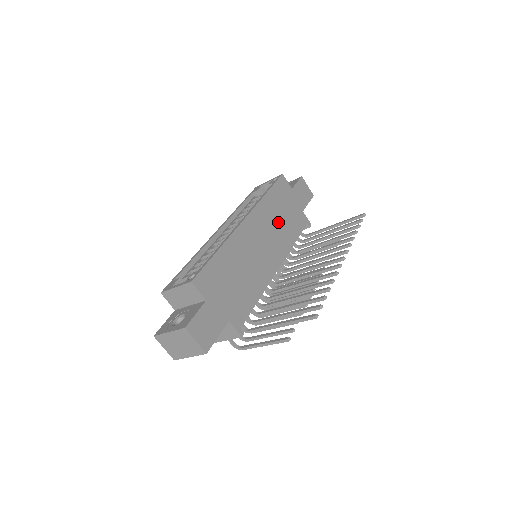
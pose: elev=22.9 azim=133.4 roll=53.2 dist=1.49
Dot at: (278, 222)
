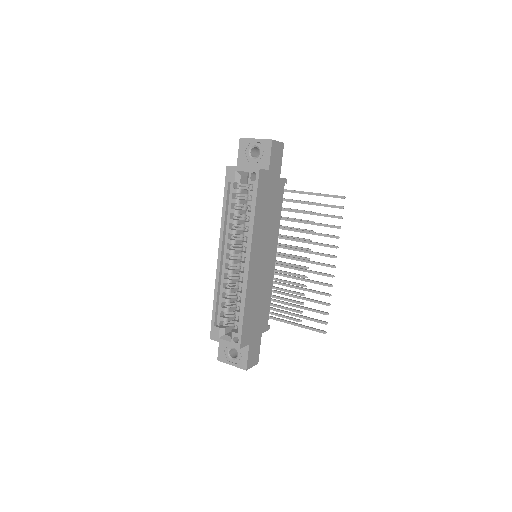
Dot at: (267, 222)
